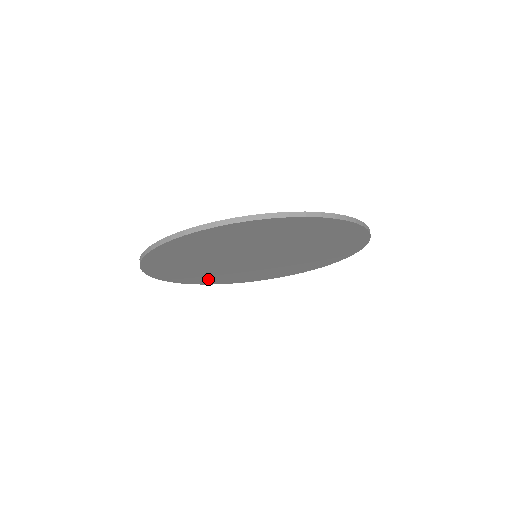
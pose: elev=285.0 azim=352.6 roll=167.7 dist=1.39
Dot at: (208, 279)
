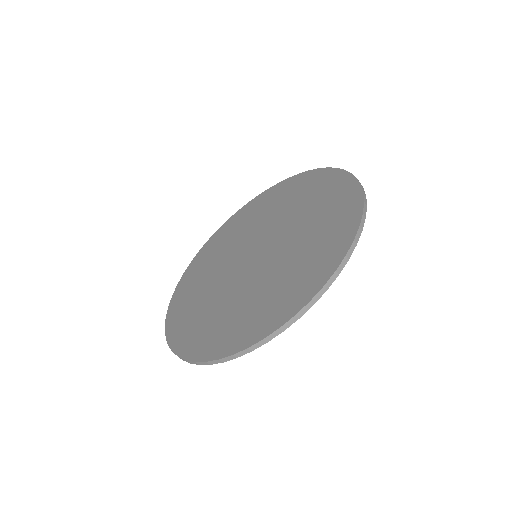
Dot at: occluded
